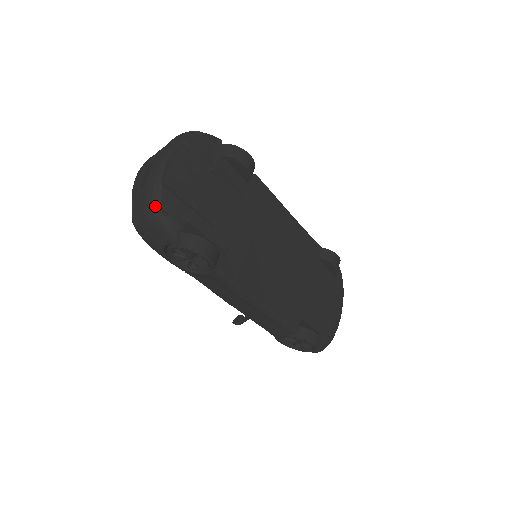
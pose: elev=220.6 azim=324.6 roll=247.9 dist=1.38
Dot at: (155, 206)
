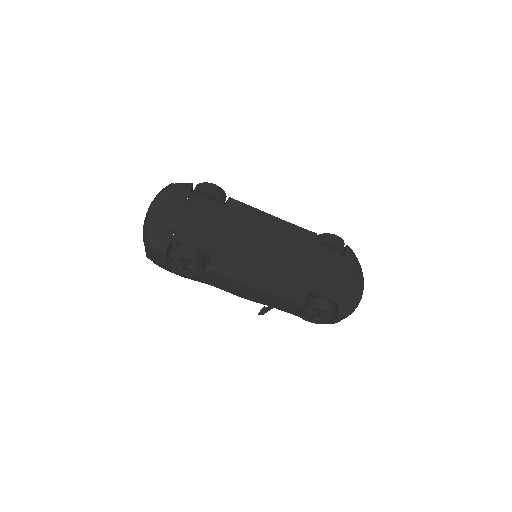
Dot at: (146, 237)
